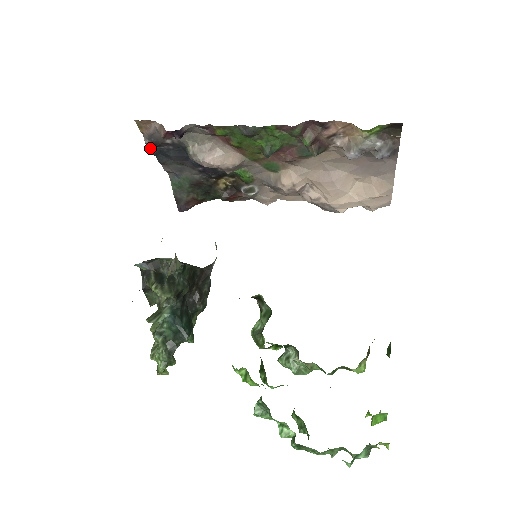
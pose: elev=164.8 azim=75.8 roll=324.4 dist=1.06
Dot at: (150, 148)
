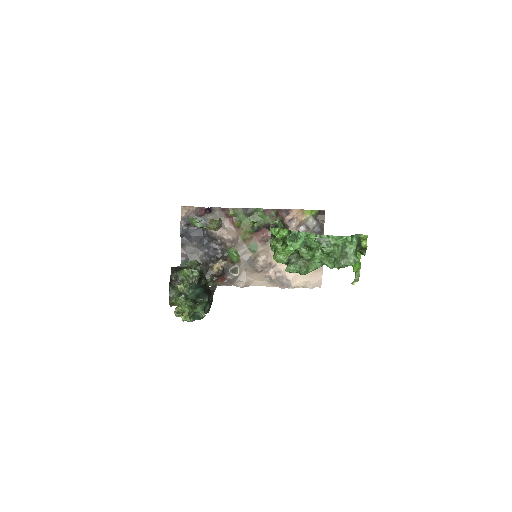
Dot at: (181, 228)
